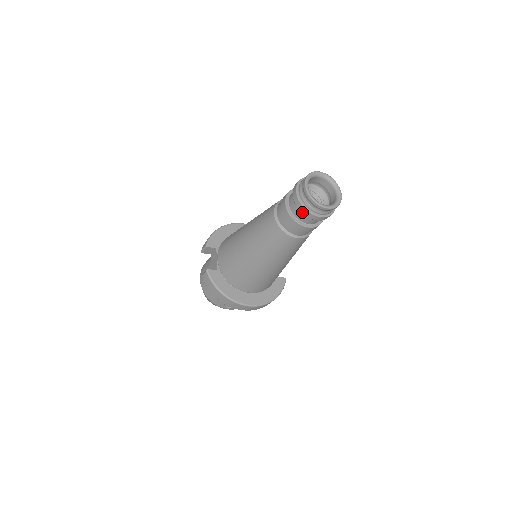
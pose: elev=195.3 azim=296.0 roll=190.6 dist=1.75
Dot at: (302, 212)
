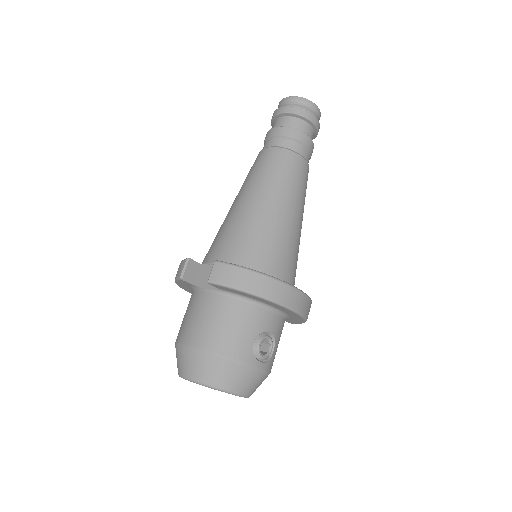
Dot at: (300, 114)
